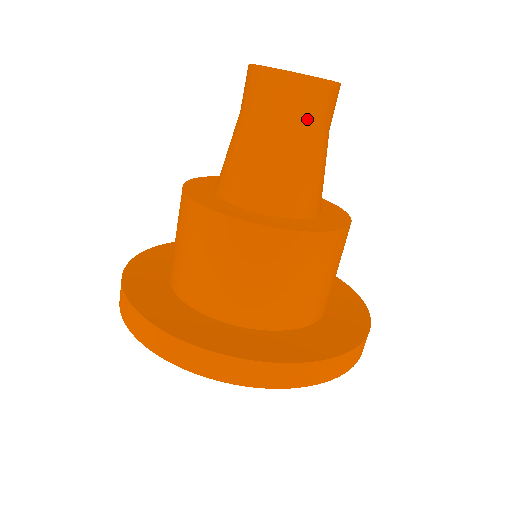
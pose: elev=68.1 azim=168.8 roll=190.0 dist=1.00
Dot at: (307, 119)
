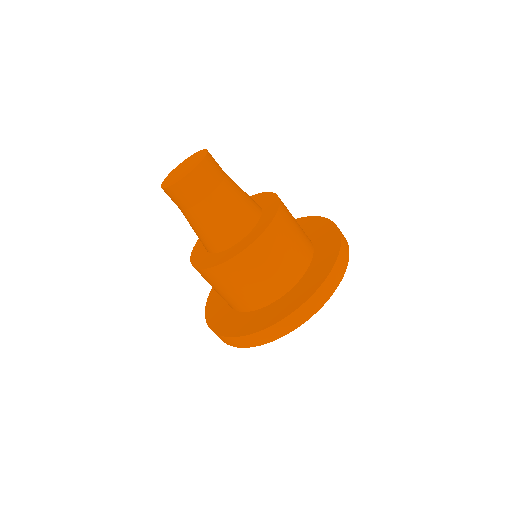
Dot at: (183, 205)
